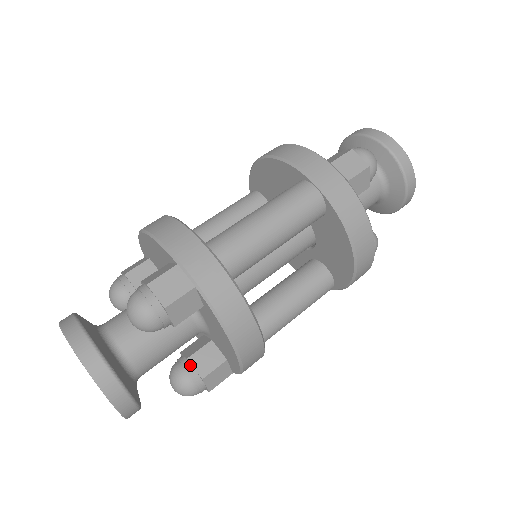
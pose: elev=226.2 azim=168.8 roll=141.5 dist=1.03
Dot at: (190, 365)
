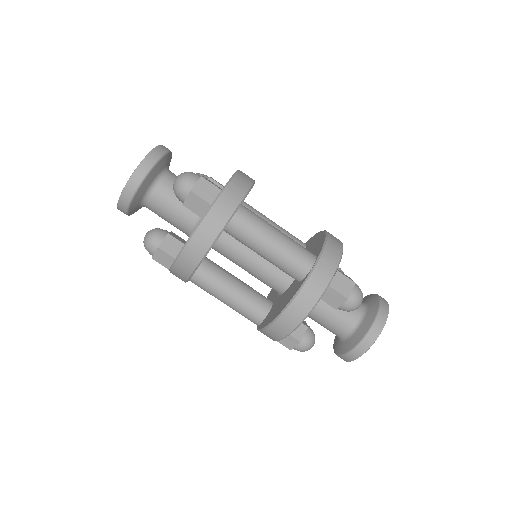
Dot at: (165, 237)
